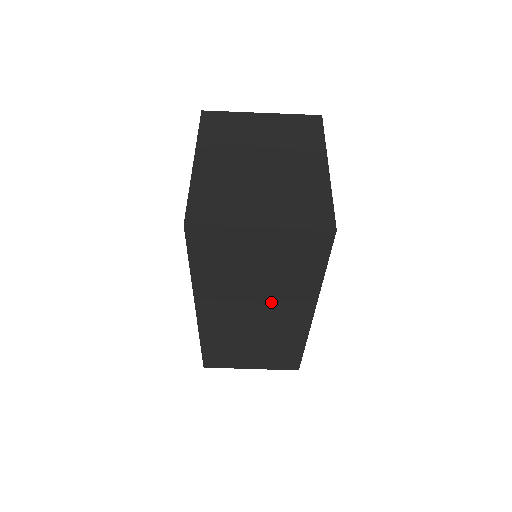
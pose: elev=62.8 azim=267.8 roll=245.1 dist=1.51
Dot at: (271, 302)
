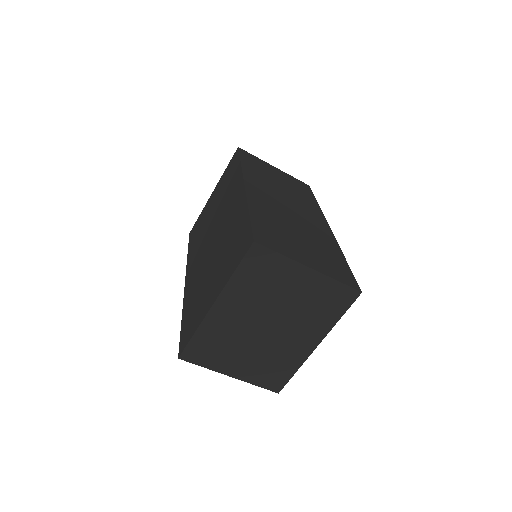
Dot at: occluded
